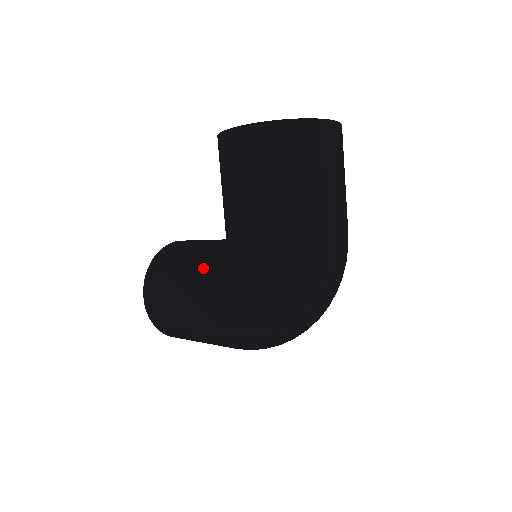
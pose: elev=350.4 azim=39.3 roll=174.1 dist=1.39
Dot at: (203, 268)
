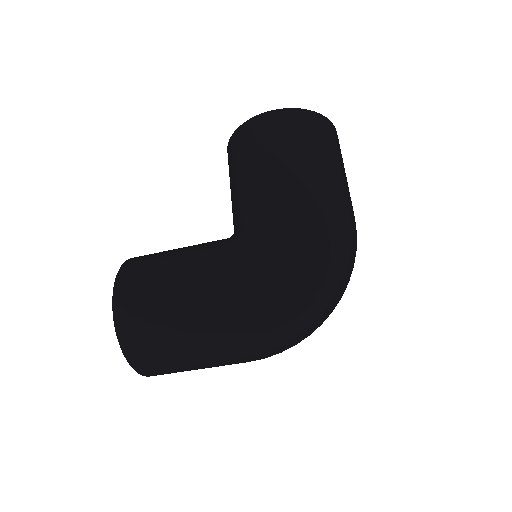
Dot at: (210, 249)
